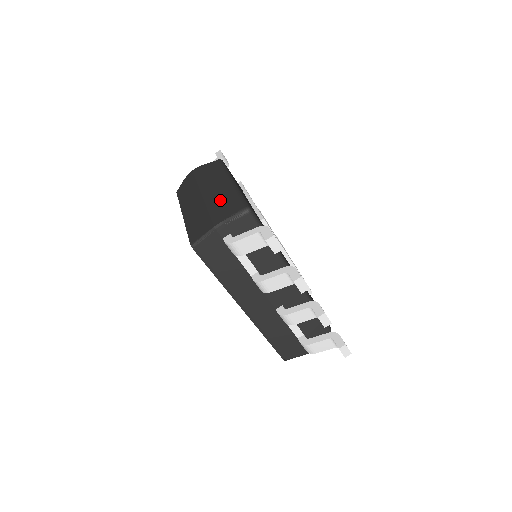
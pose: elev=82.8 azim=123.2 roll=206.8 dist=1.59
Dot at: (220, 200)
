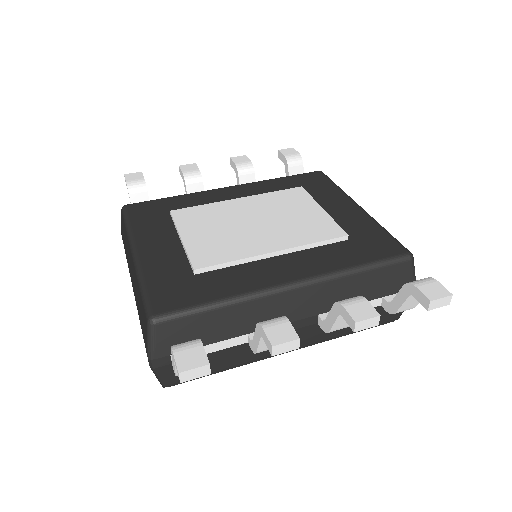
Dot at: (138, 307)
